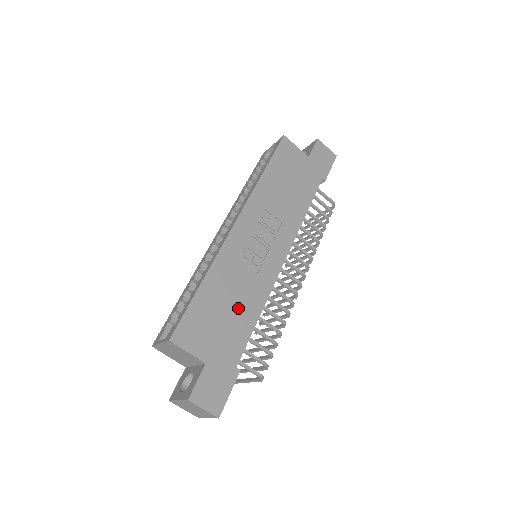
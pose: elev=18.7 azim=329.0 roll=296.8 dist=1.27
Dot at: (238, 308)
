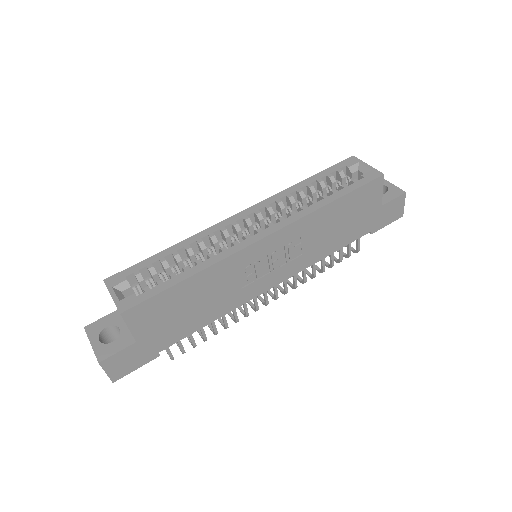
Dot at: (201, 310)
